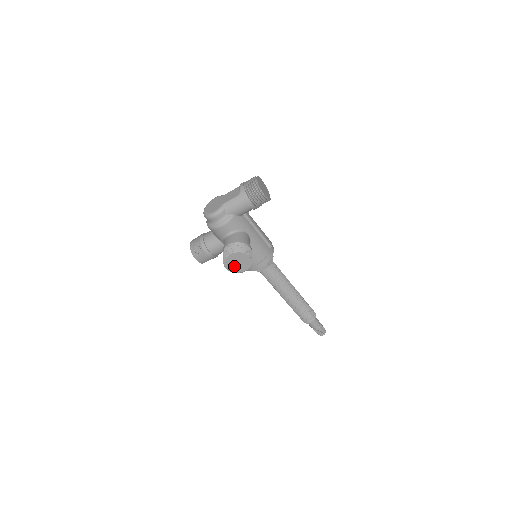
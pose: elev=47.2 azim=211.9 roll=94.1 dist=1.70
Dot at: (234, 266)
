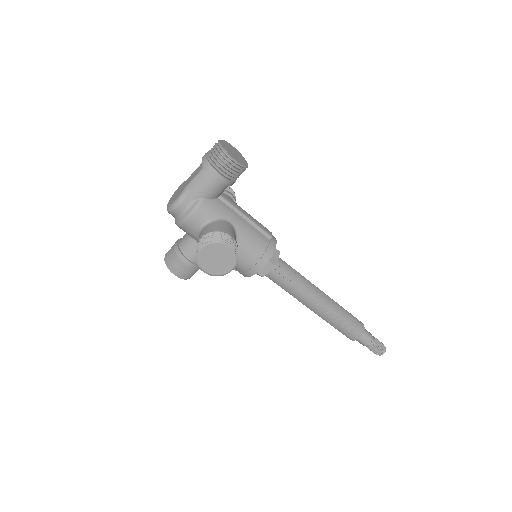
Dot at: (213, 266)
